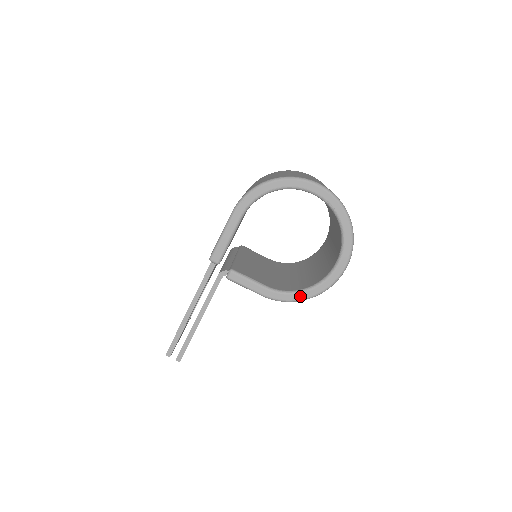
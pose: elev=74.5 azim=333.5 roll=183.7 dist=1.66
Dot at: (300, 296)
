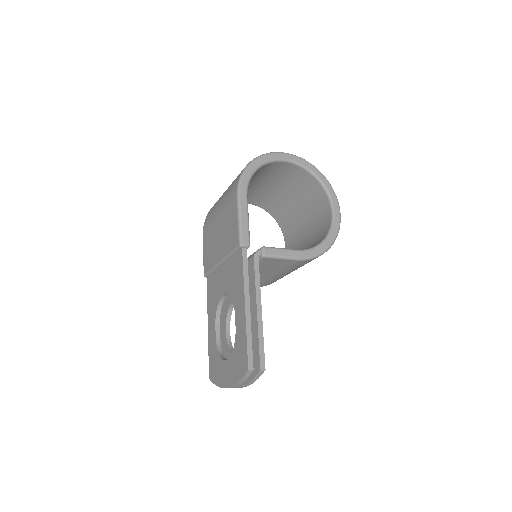
Dot at: (325, 246)
